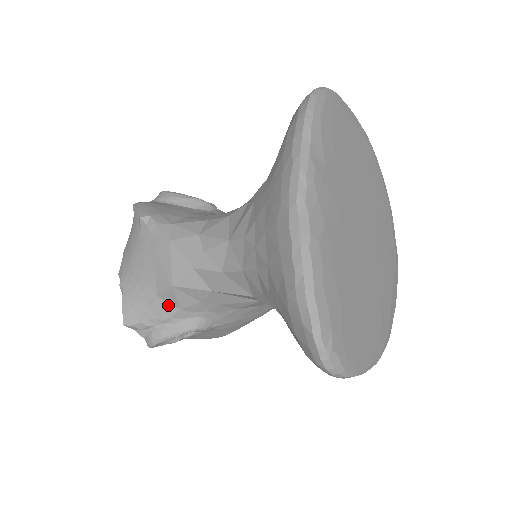
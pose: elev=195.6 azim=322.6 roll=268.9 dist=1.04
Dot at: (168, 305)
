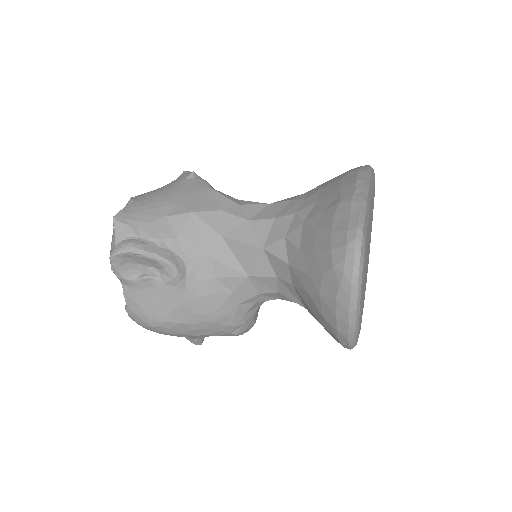
Dot at: (169, 229)
